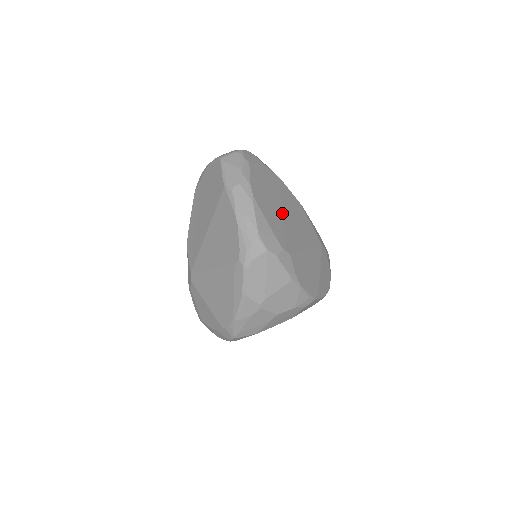
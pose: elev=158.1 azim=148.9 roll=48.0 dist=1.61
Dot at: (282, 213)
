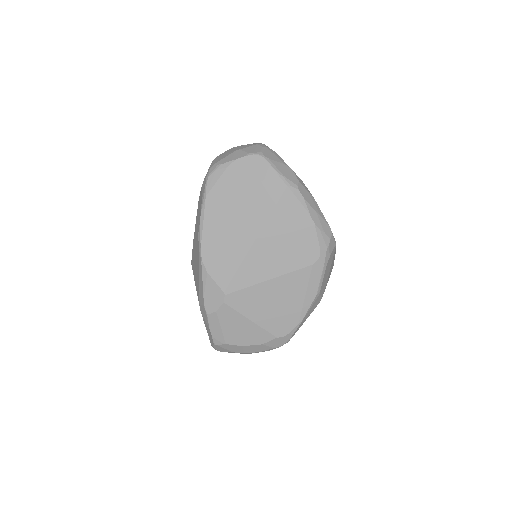
Dot at: occluded
